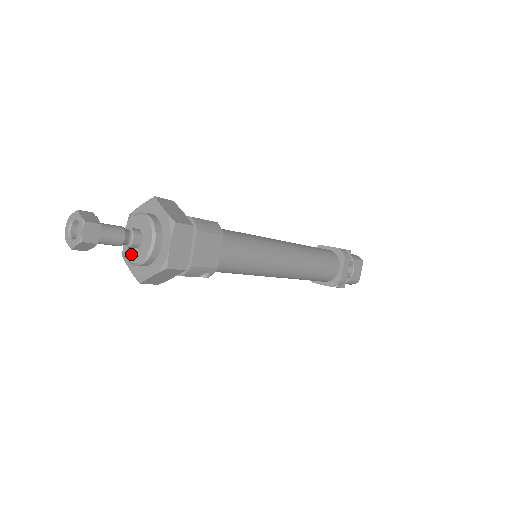
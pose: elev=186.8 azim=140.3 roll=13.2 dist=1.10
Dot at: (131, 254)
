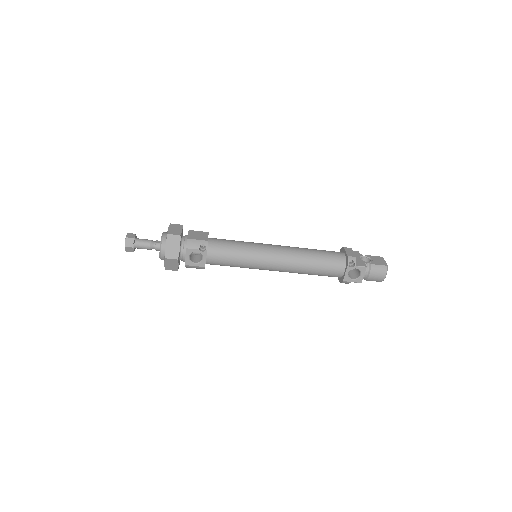
Dot at: occluded
